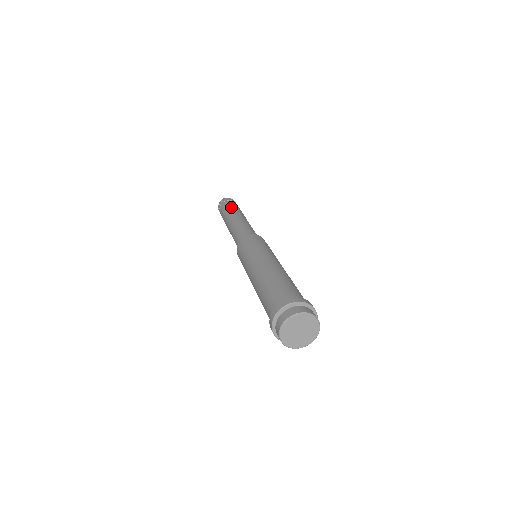
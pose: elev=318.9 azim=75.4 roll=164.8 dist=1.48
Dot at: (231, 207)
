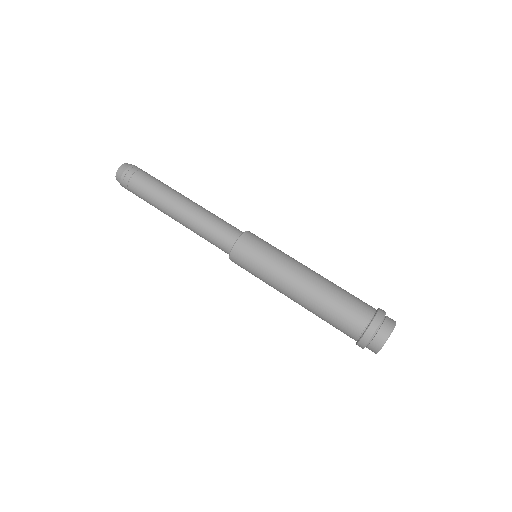
Dot at: (157, 186)
